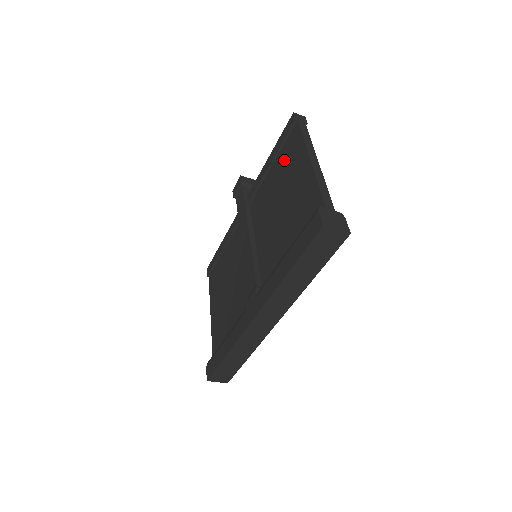
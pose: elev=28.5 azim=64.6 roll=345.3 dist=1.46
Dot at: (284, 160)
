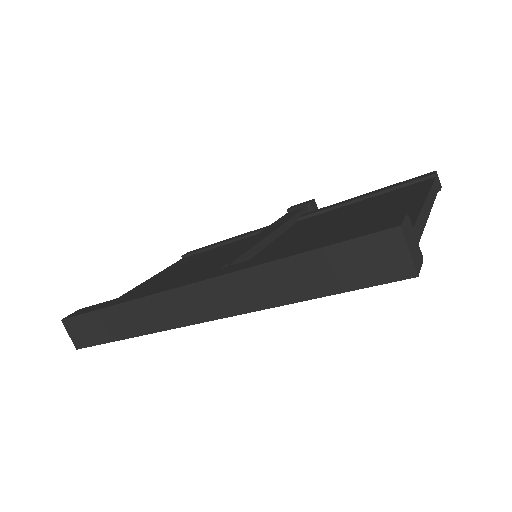
Dot at: (384, 197)
